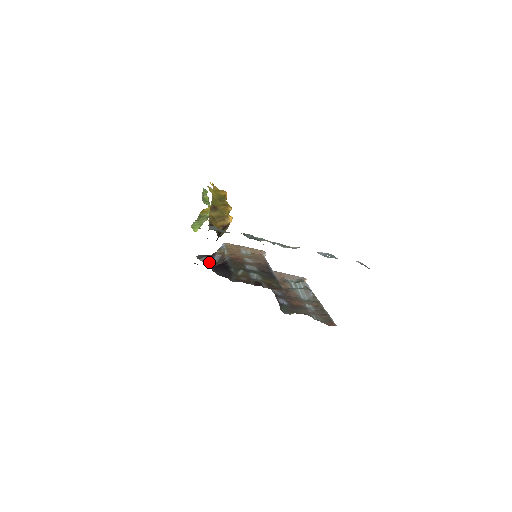
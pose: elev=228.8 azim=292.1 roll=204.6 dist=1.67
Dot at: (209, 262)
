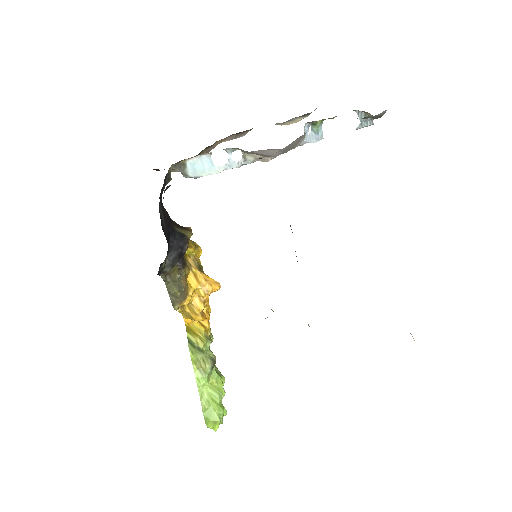
Dot at: occluded
